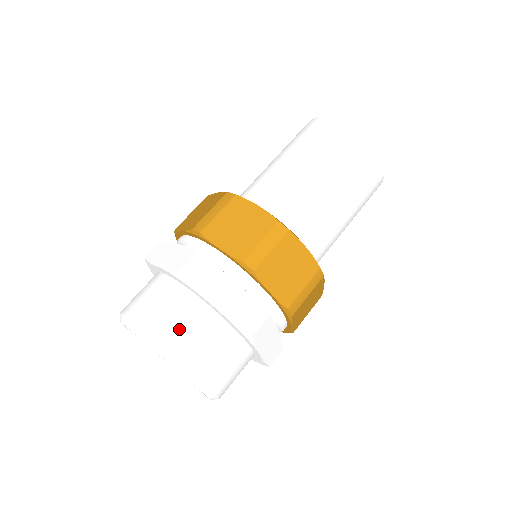
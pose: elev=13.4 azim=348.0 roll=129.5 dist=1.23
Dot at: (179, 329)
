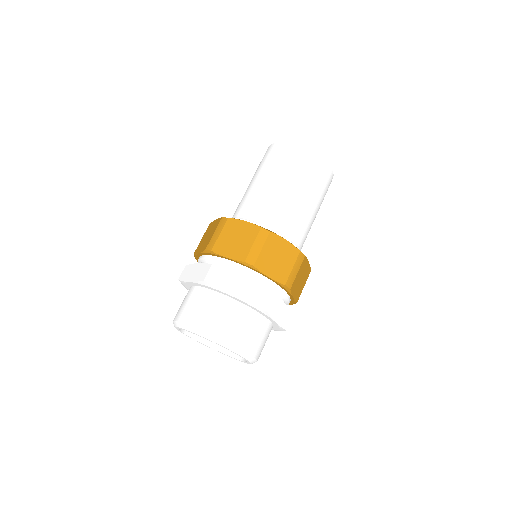
Dot at: (215, 318)
